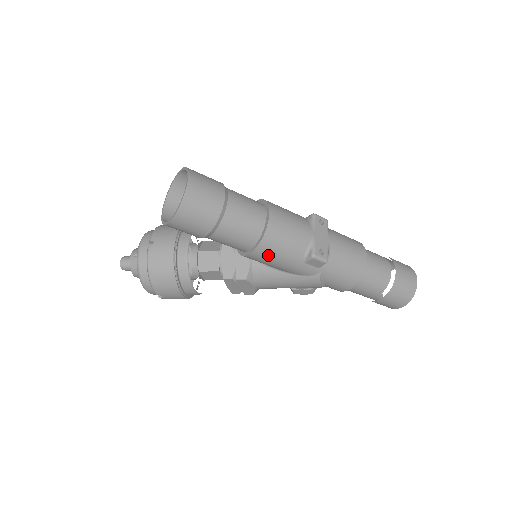
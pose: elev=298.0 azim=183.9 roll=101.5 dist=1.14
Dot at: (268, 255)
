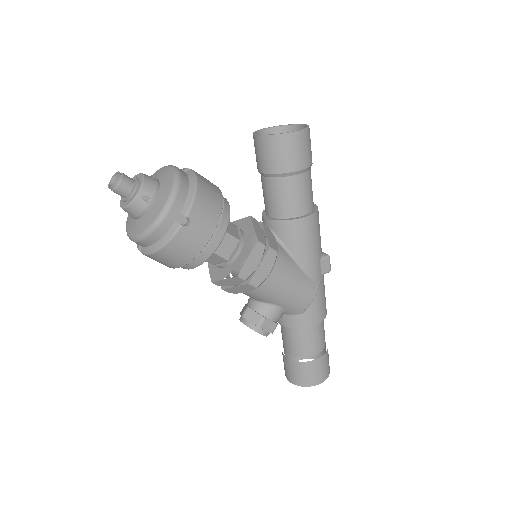
Dot at: (313, 229)
